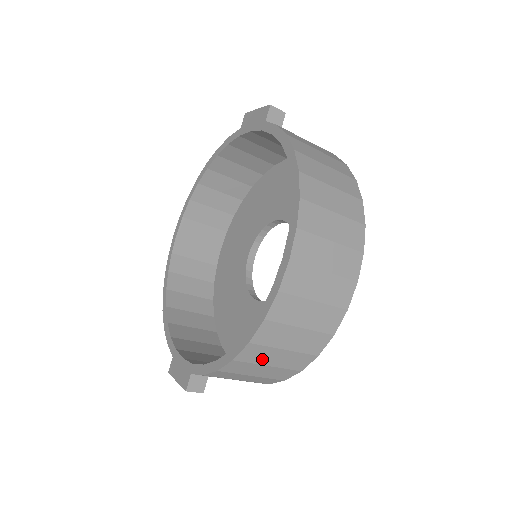
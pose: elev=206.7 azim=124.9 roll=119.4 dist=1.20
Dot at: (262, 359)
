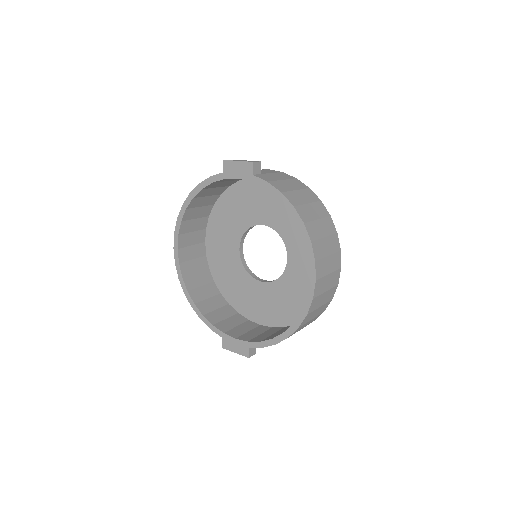
Dot at: (300, 329)
